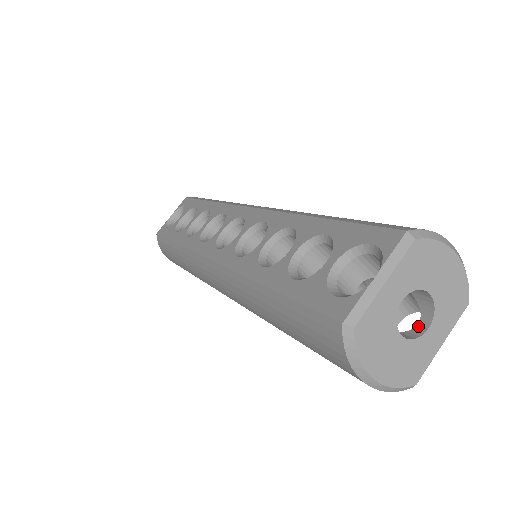
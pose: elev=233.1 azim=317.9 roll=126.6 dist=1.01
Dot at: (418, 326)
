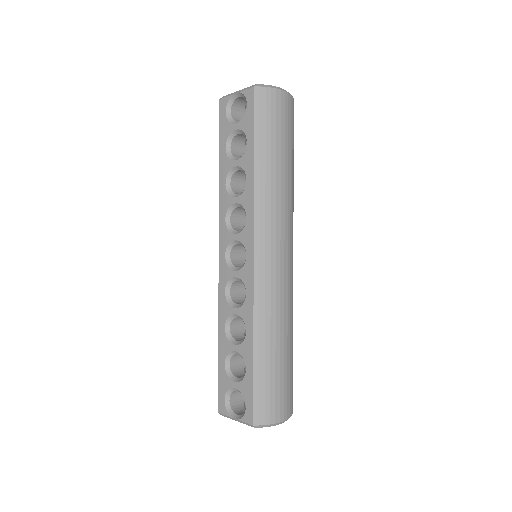
Dot at: occluded
